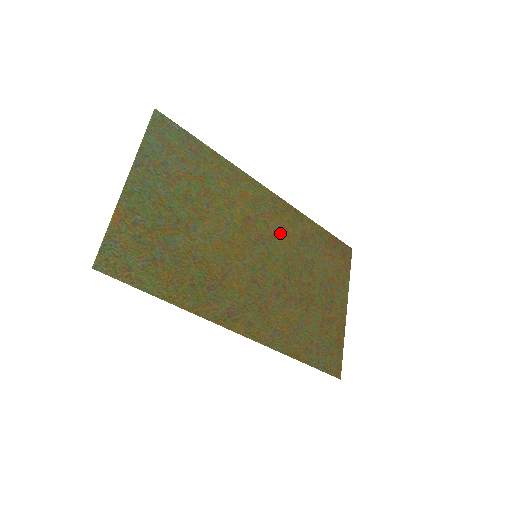
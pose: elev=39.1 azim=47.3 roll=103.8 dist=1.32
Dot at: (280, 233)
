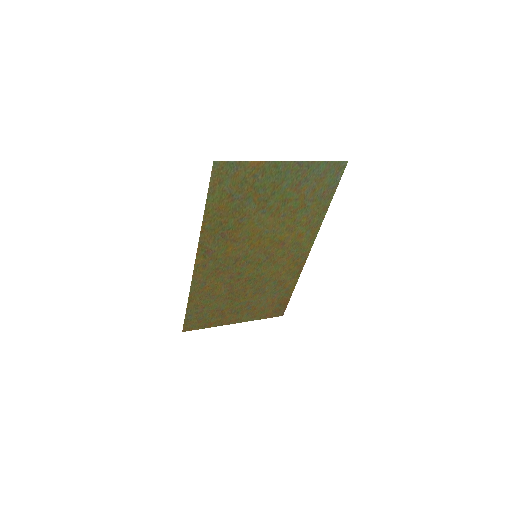
Dot at: (279, 266)
